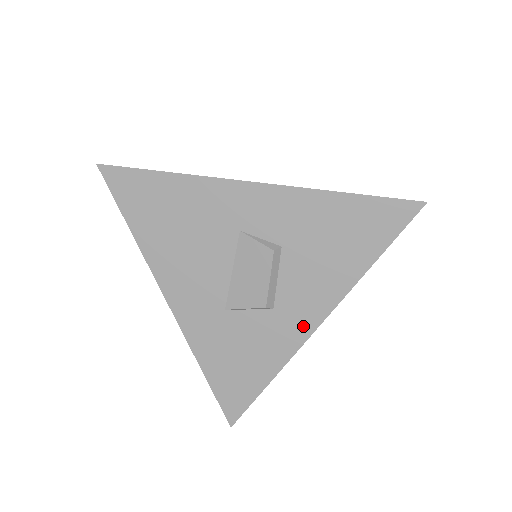
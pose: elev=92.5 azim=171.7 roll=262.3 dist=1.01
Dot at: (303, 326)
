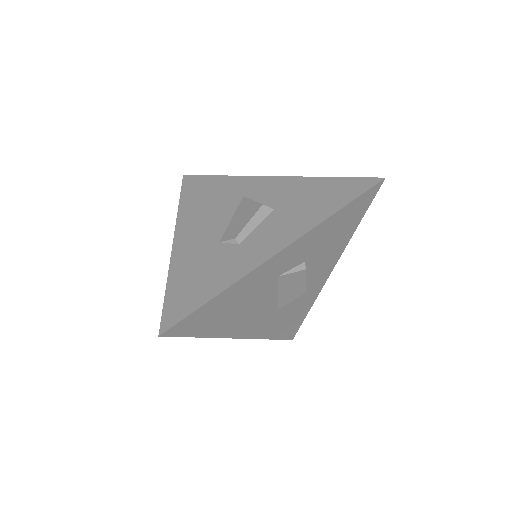
Dot at: (324, 278)
